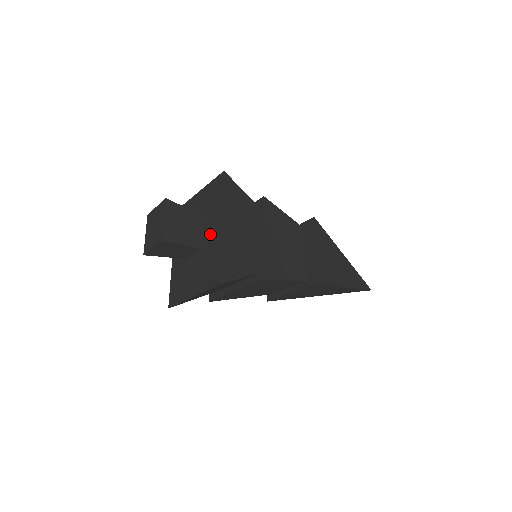
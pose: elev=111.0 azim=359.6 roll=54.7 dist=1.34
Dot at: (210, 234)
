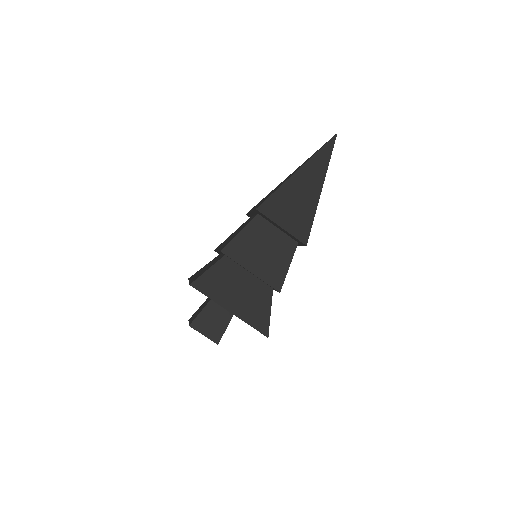
Dot at: occluded
